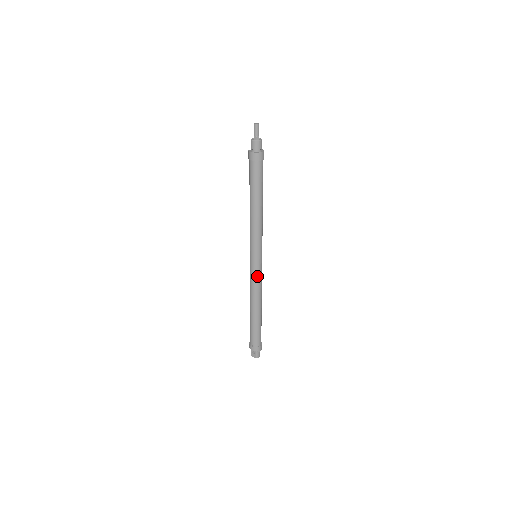
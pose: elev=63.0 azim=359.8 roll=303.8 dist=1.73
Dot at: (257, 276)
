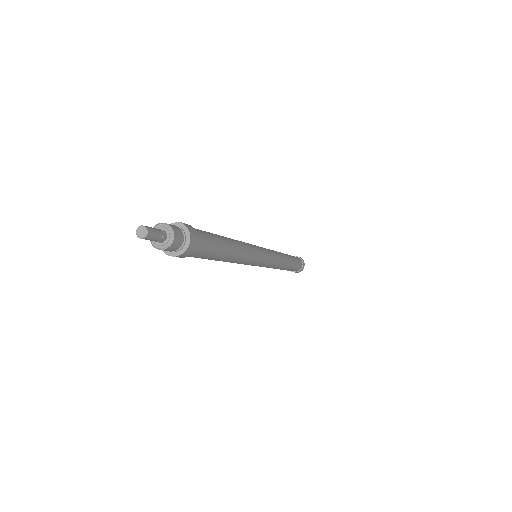
Dot at: occluded
